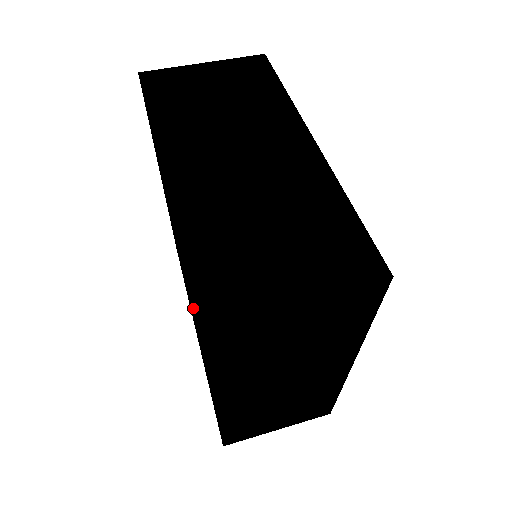
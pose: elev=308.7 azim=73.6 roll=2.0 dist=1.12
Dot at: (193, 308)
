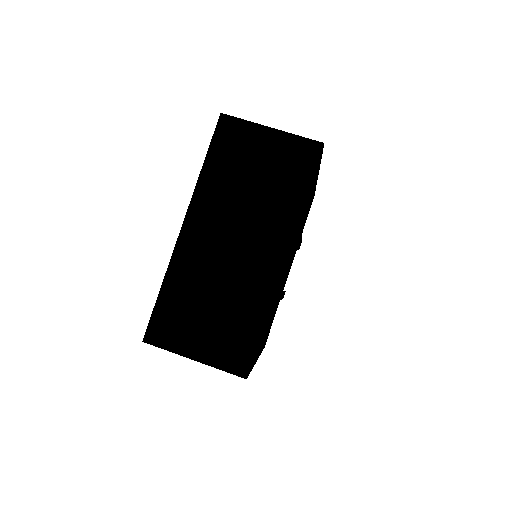
Dot at: occluded
